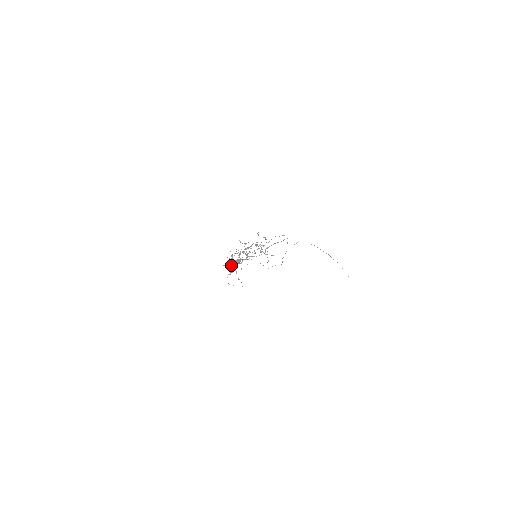
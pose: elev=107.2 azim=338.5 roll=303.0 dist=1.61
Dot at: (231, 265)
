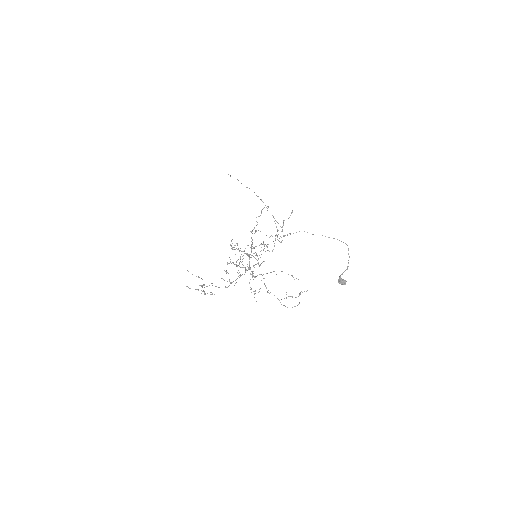
Dot at: occluded
